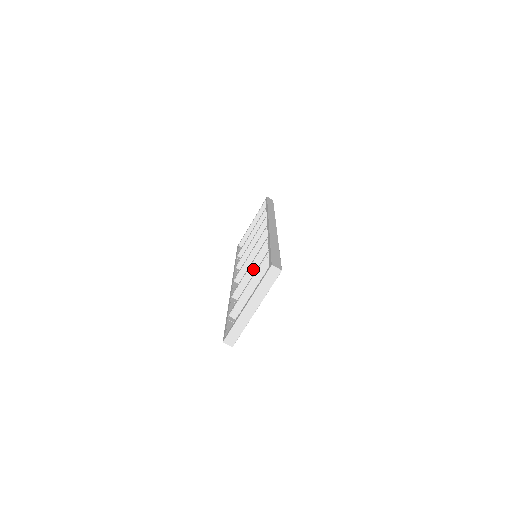
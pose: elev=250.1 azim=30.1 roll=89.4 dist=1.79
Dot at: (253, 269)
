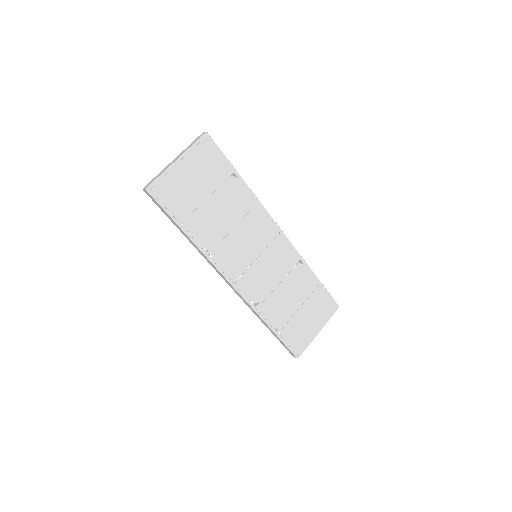
Dot at: occluded
